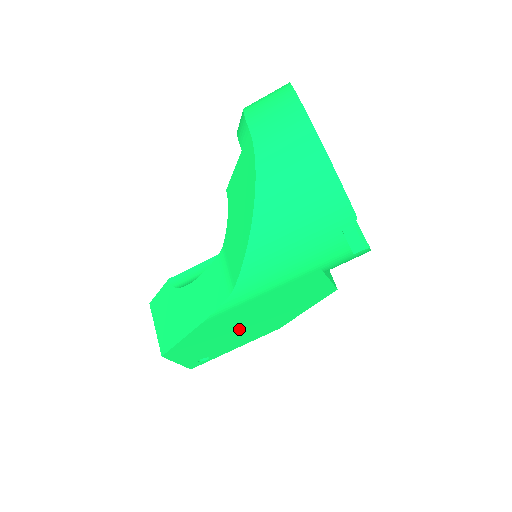
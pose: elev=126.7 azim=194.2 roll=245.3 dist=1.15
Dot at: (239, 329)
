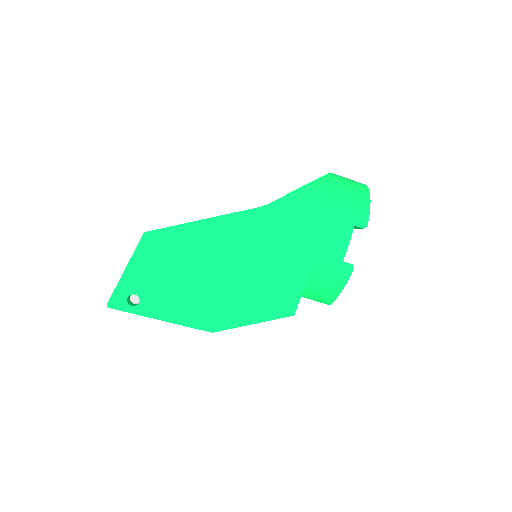
Dot at: (207, 276)
